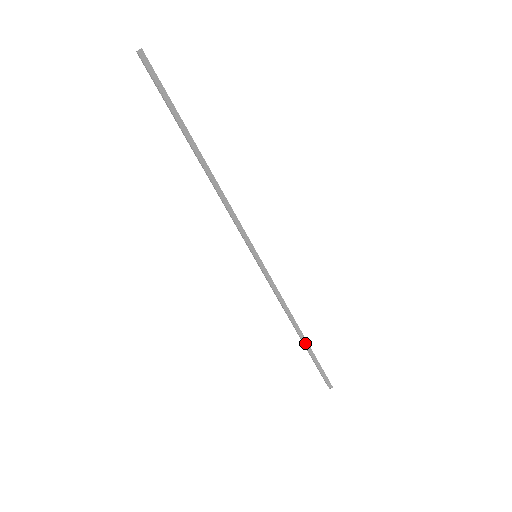
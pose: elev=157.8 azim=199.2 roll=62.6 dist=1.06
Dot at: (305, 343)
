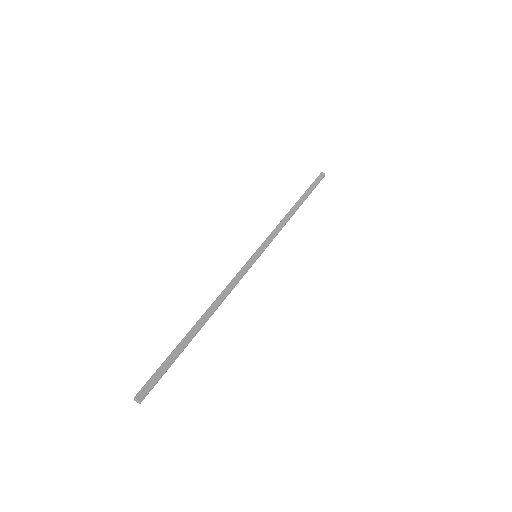
Dot at: (302, 203)
